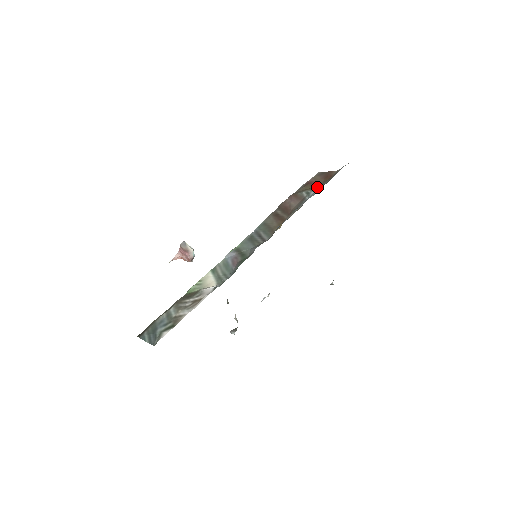
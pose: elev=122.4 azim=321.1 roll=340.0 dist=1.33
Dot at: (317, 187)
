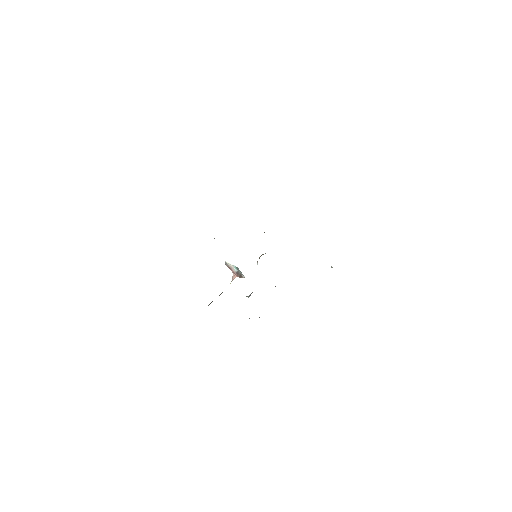
Dot at: occluded
